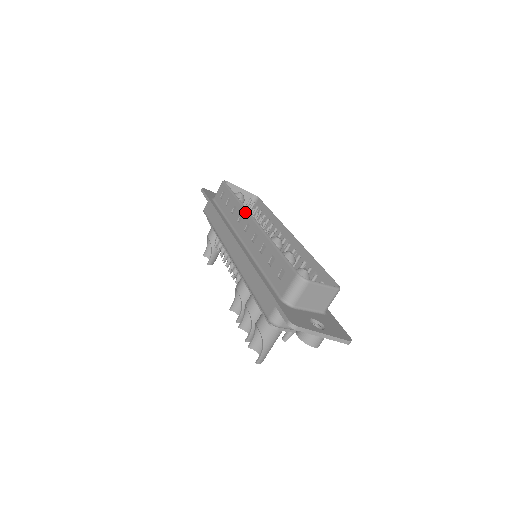
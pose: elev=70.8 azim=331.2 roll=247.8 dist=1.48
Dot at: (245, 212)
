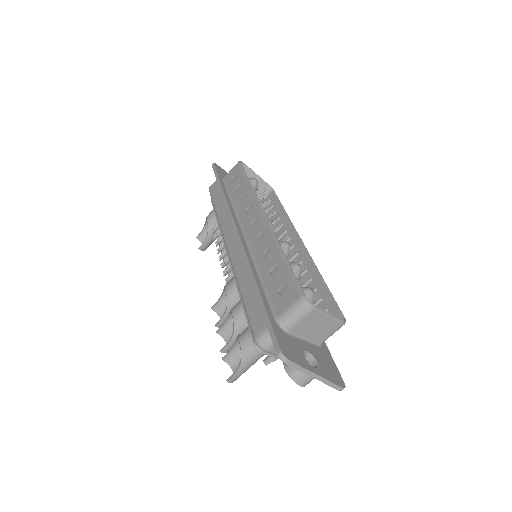
Dot at: (256, 204)
